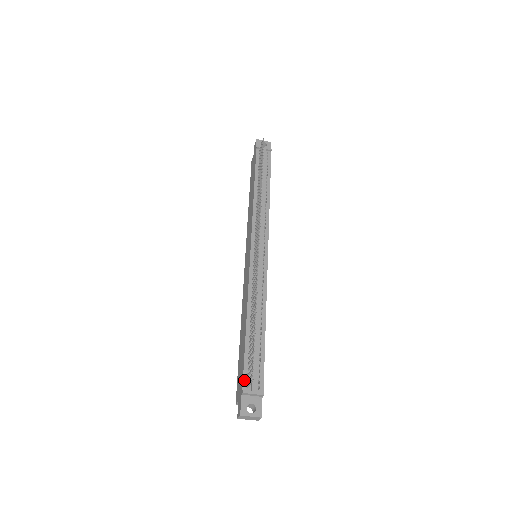
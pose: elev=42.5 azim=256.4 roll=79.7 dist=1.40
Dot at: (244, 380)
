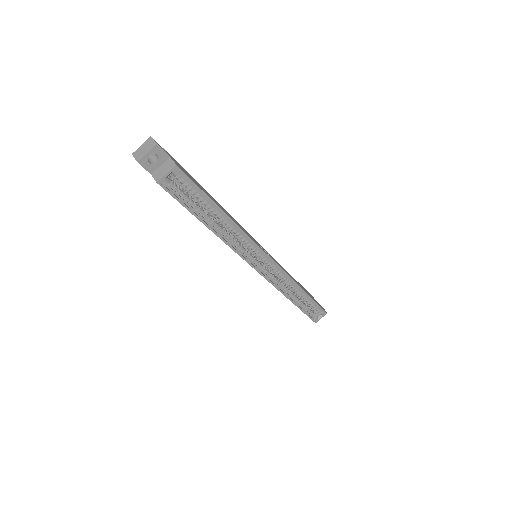
Dot at: occluded
